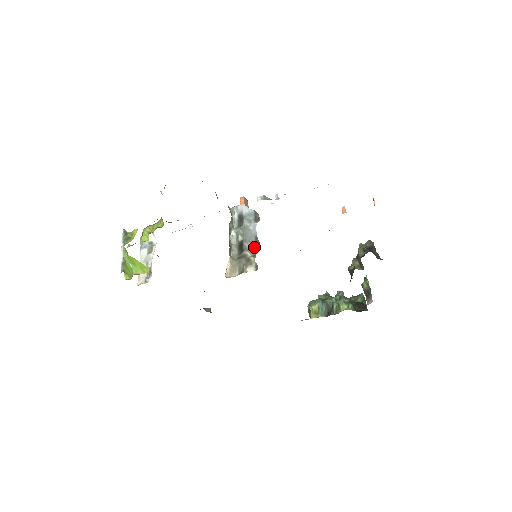
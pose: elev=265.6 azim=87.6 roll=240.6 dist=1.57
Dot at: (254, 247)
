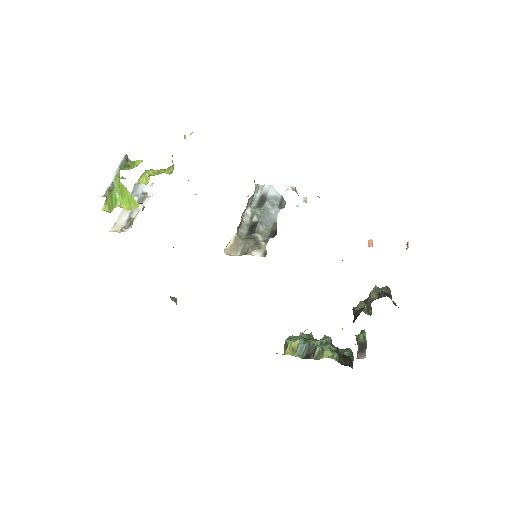
Dot at: (269, 232)
